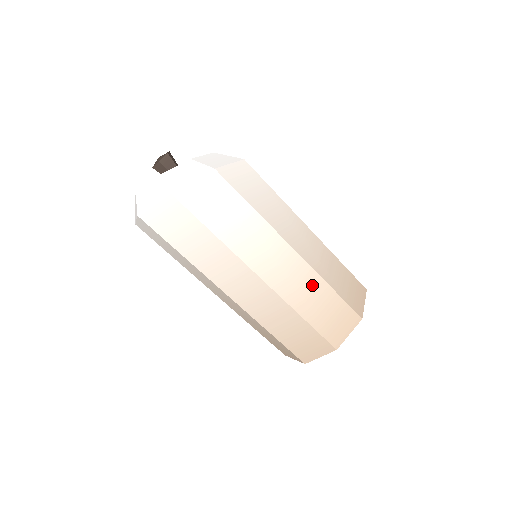
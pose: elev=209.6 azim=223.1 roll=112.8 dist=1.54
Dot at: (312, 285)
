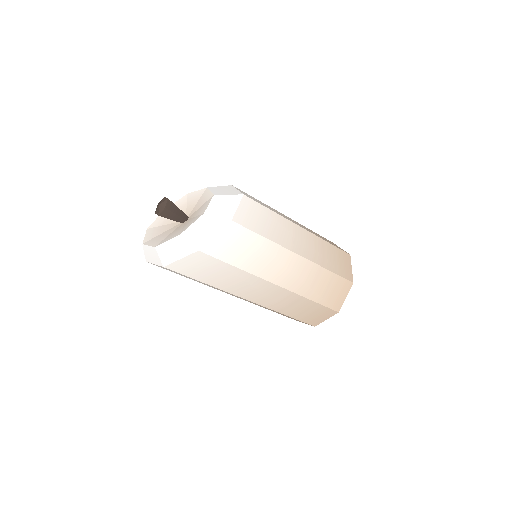
Dot at: (293, 300)
